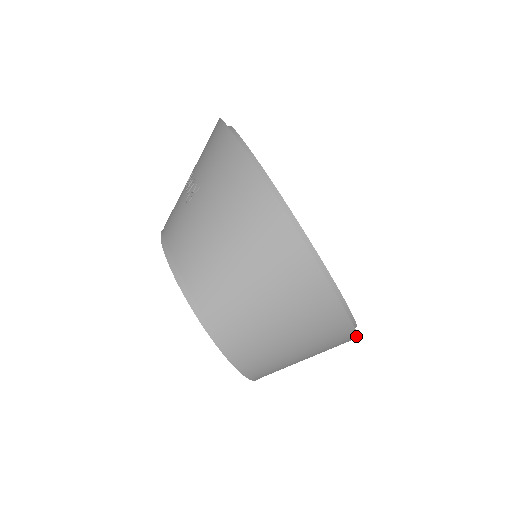
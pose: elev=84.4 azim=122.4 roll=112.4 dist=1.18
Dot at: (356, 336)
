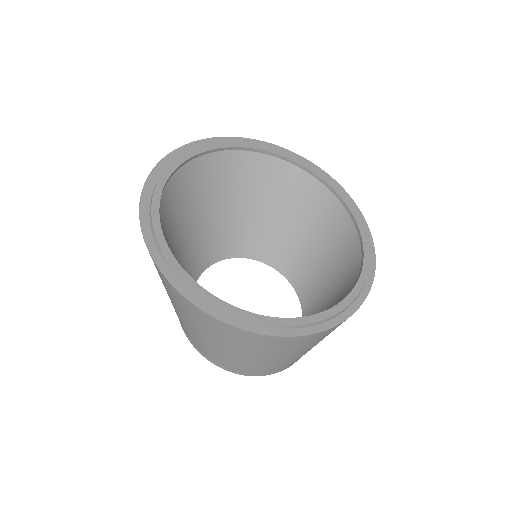
Dot at: (362, 303)
